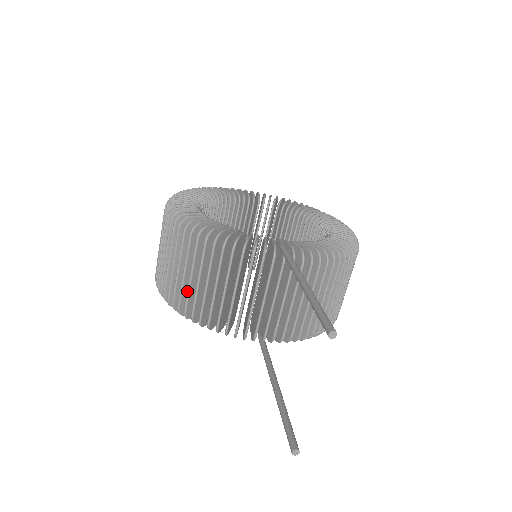
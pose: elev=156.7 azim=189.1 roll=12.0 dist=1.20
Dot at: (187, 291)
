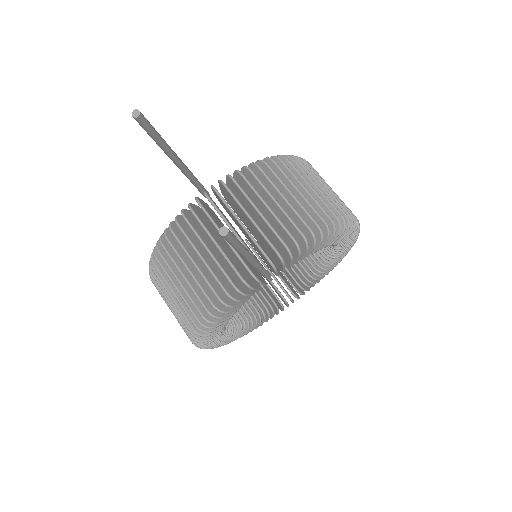
Dot at: (184, 303)
